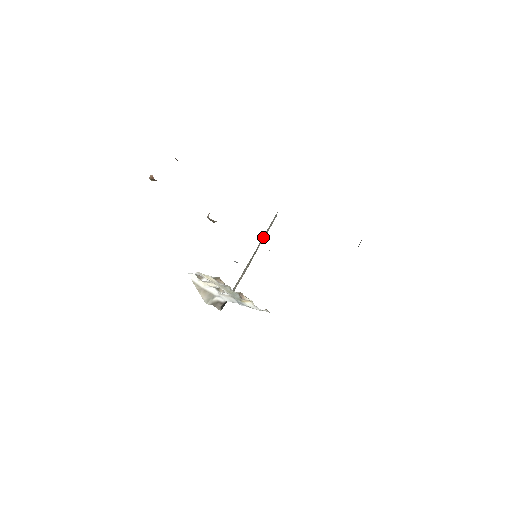
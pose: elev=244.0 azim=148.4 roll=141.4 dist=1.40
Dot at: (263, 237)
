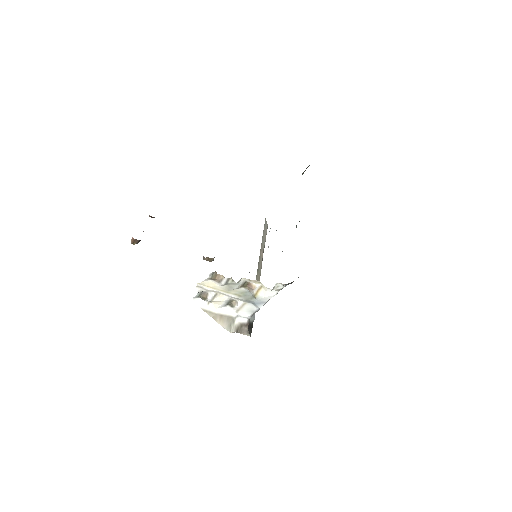
Dot at: (261, 247)
